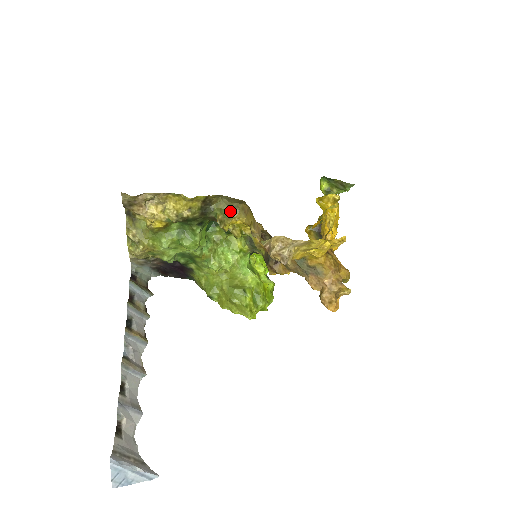
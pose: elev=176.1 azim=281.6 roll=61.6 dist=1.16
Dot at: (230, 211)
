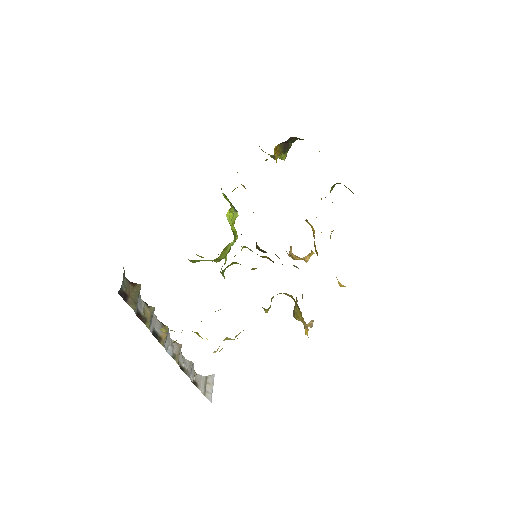
Dot at: occluded
